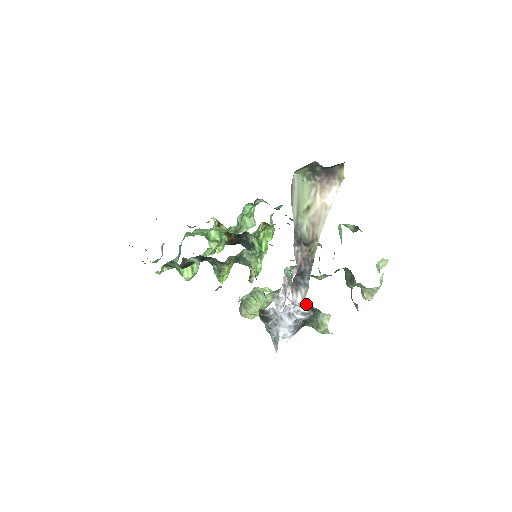
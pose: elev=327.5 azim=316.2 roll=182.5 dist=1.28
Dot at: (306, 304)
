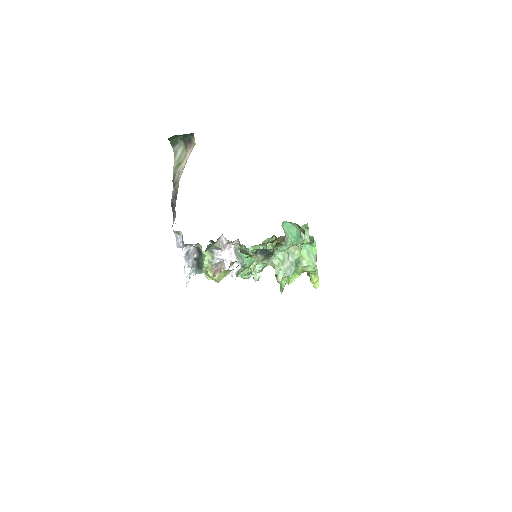
Dot at: (182, 235)
